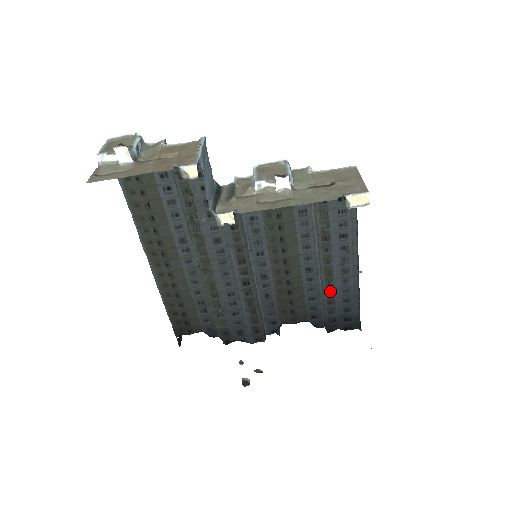
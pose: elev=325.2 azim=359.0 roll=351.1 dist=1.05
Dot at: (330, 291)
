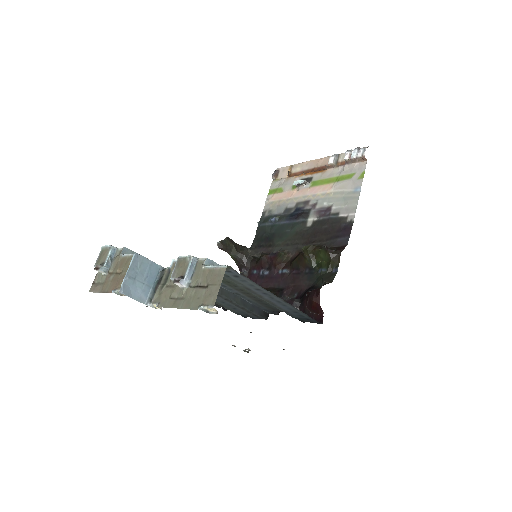
Dot at: (280, 308)
